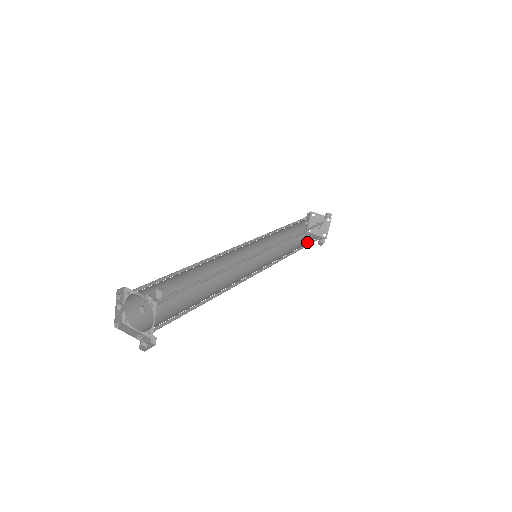
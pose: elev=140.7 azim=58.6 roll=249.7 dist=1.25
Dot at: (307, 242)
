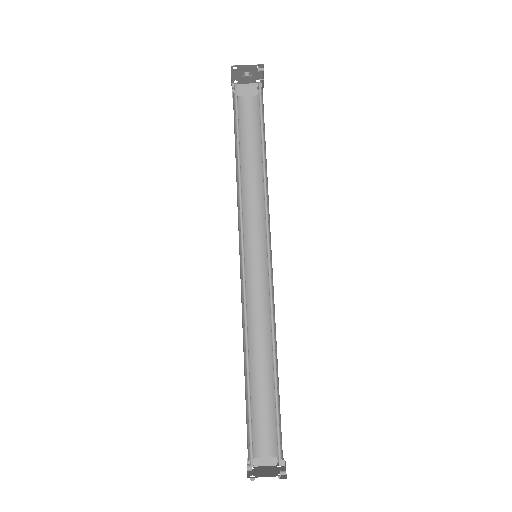
Dot at: (255, 126)
